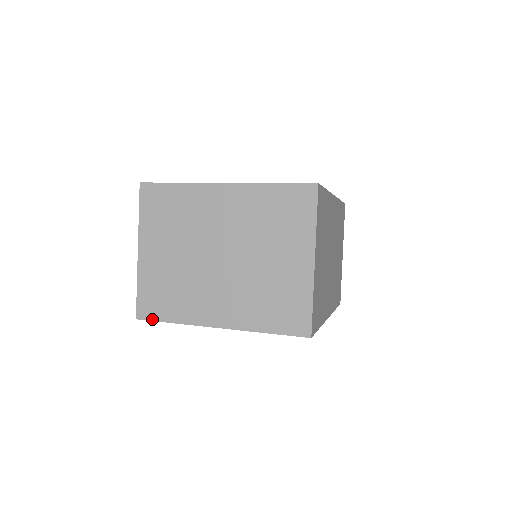
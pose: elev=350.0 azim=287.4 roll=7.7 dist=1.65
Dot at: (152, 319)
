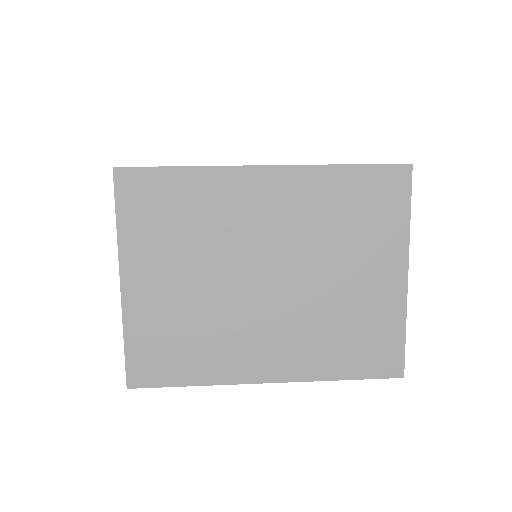
Dot at: (156, 385)
